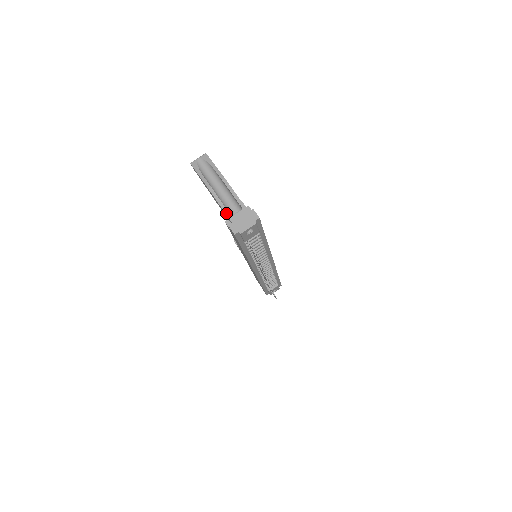
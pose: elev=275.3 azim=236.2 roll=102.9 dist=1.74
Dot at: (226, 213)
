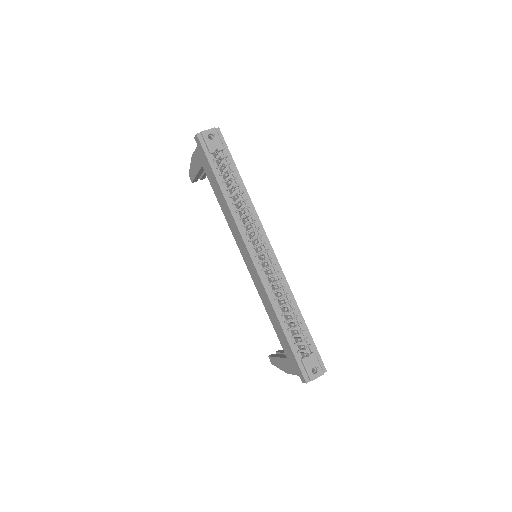
Dot at: occluded
